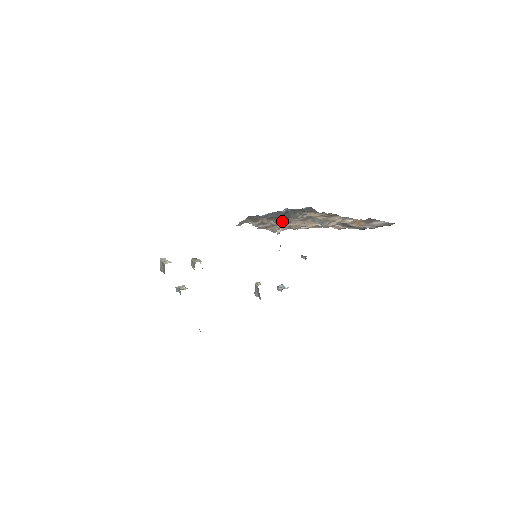
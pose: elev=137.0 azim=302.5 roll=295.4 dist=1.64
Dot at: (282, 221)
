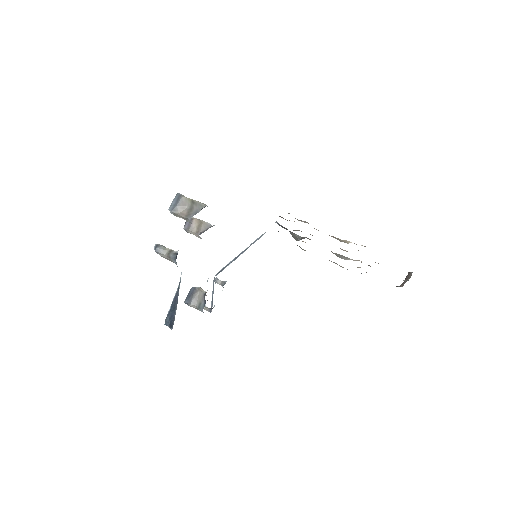
Dot at: (310, 234)
